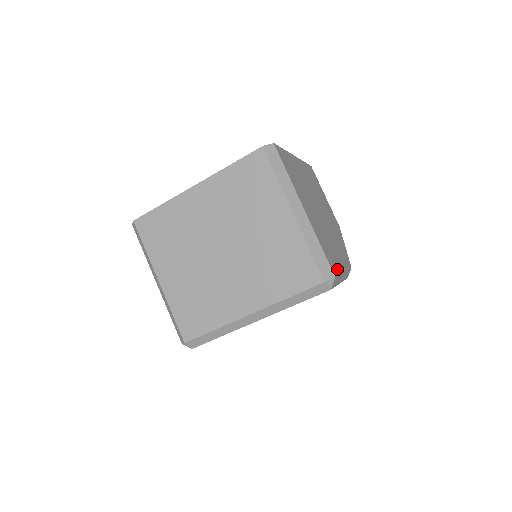
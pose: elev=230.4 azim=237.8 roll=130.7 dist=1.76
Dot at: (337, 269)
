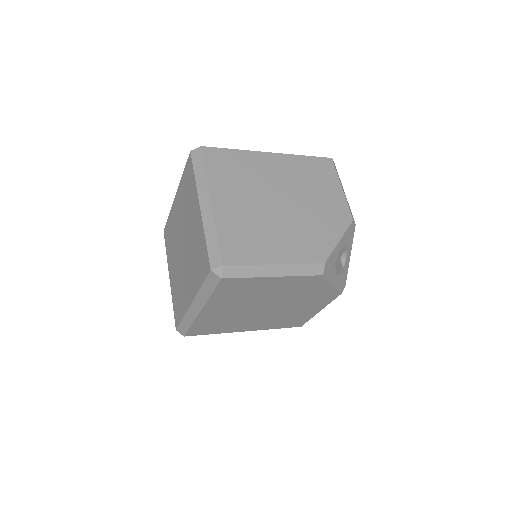
Dot at: (247, 259)
